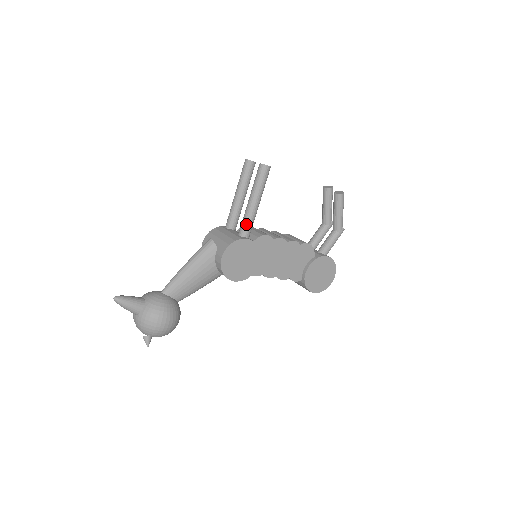
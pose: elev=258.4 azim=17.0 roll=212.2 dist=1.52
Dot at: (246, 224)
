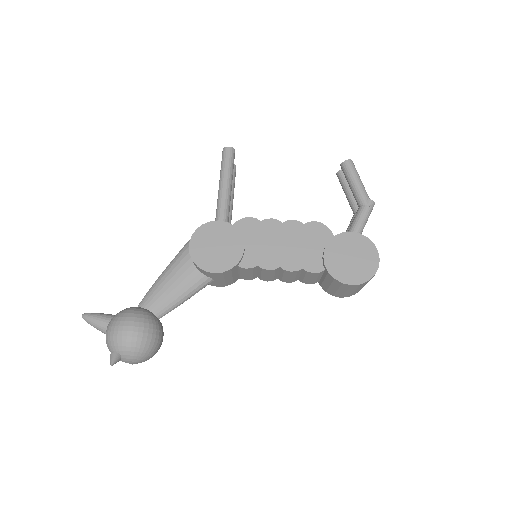
Dot at: (218, 209)
